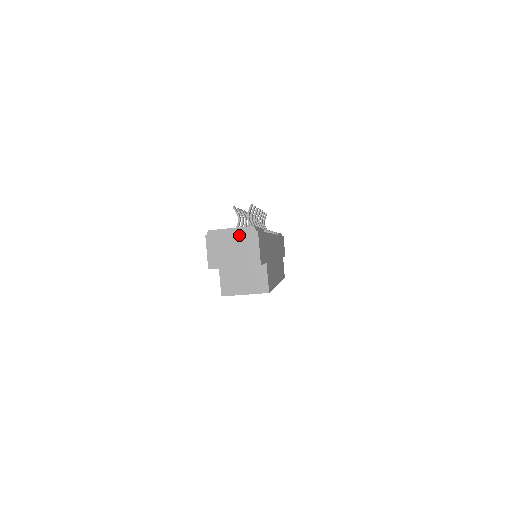
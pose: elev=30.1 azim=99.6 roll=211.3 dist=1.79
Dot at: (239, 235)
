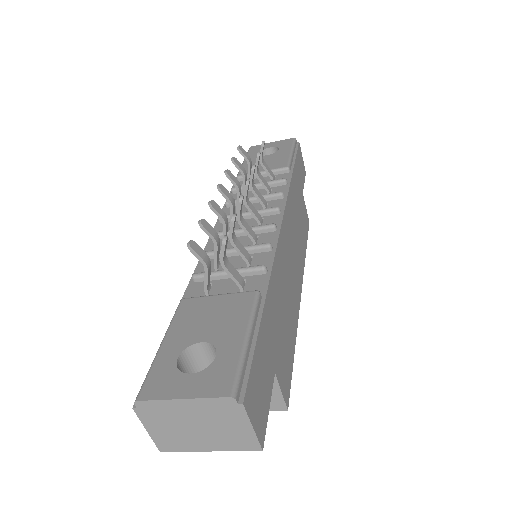
Dot at: (203, 410)
